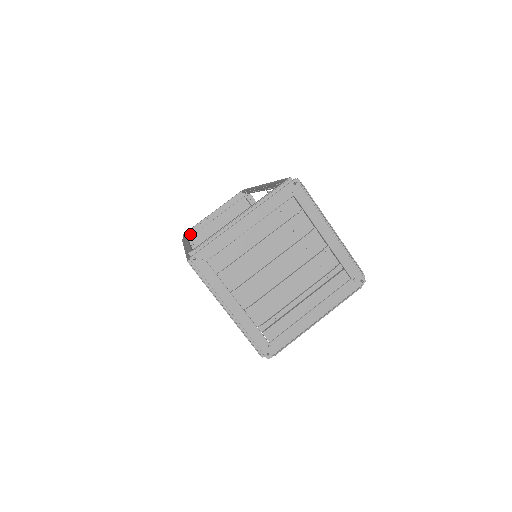
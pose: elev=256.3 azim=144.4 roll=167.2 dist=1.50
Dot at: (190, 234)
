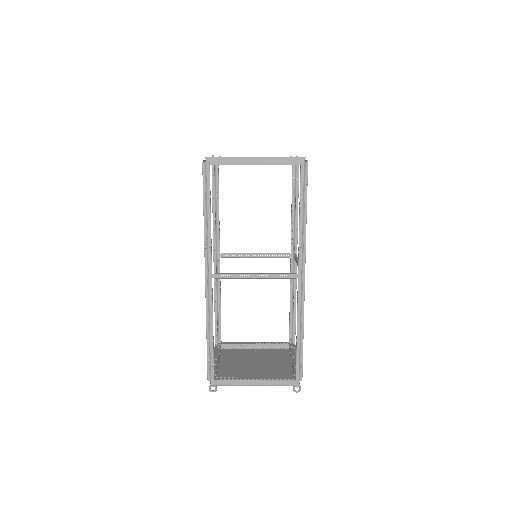
Dot at: occluded
